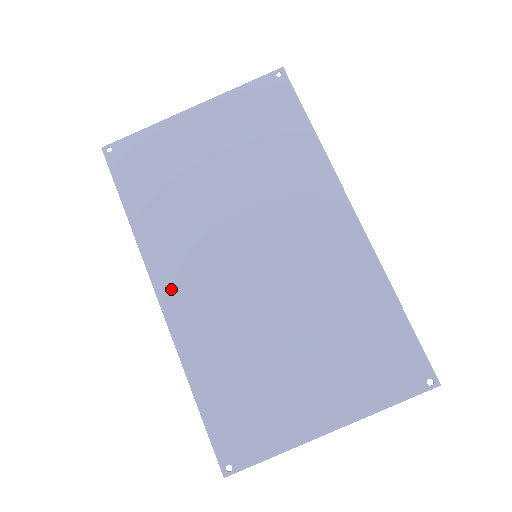
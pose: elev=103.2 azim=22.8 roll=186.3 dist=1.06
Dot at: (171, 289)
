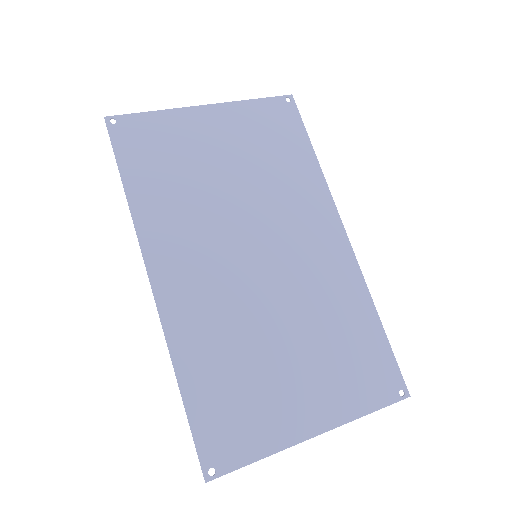
Dot at: (166, 274)
